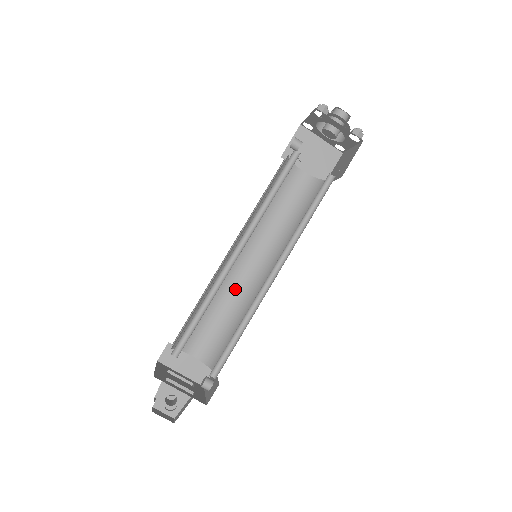
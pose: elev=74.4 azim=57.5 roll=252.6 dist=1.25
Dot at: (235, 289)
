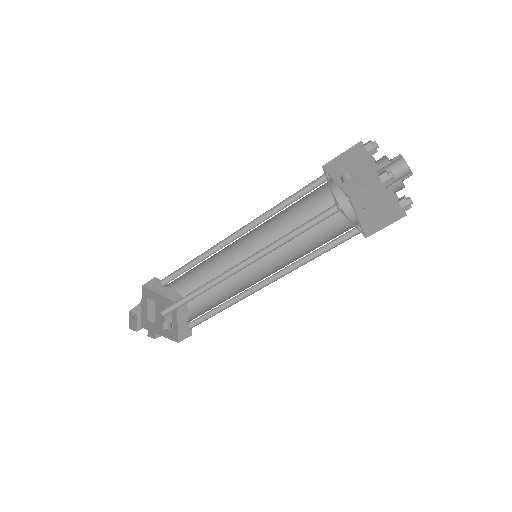
Dot at: (242, 284)
